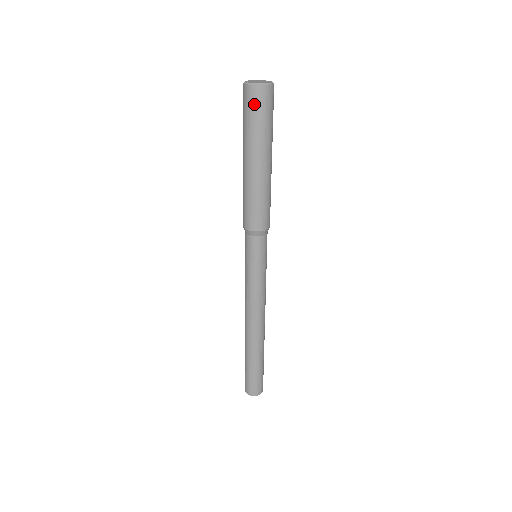
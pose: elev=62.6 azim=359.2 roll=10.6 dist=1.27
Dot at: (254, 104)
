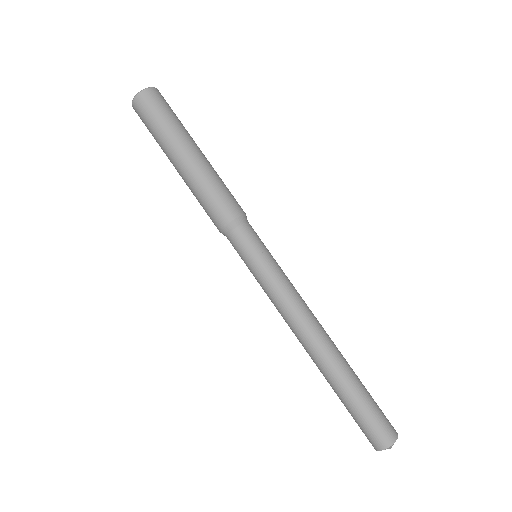
Dot at: (155, 103)
